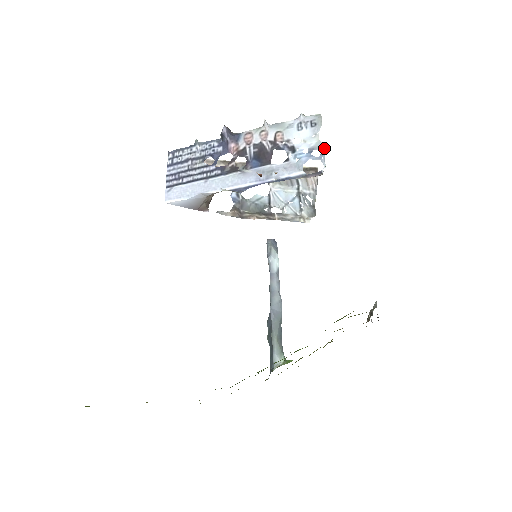
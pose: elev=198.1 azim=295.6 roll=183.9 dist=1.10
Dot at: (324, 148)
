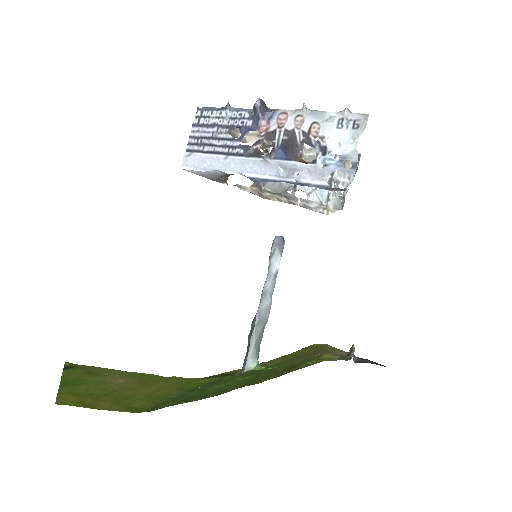
Dot at: occluded
